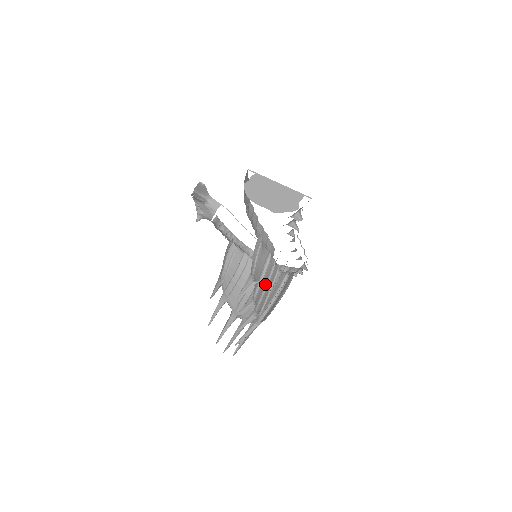
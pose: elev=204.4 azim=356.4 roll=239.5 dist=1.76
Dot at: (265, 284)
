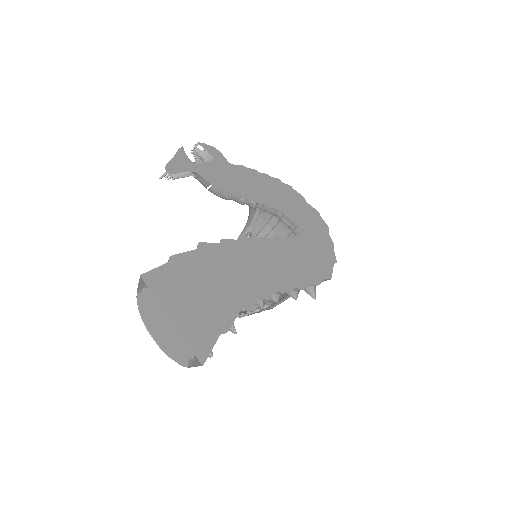
Dot at: occluded
